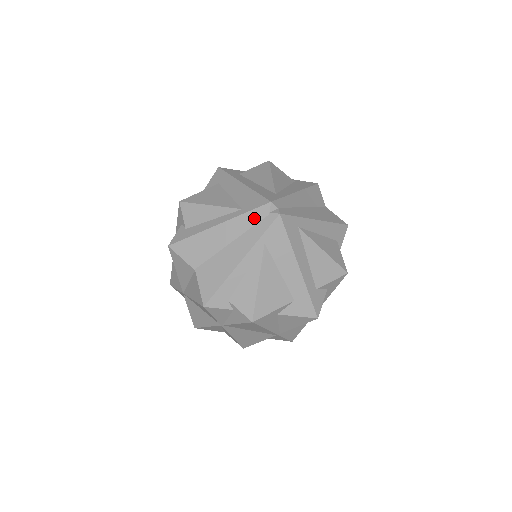
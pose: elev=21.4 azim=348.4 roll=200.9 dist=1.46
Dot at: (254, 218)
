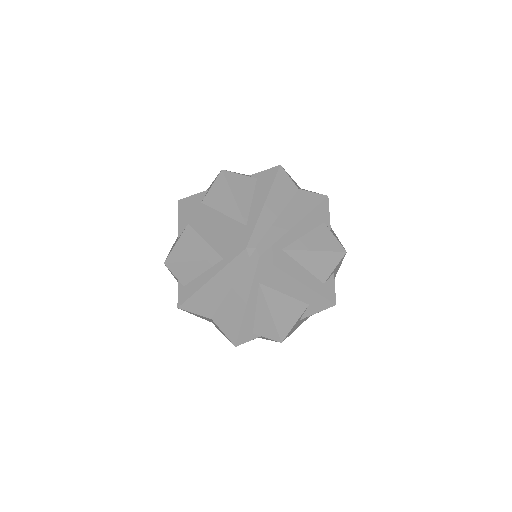
Dot at: (238, 266)
